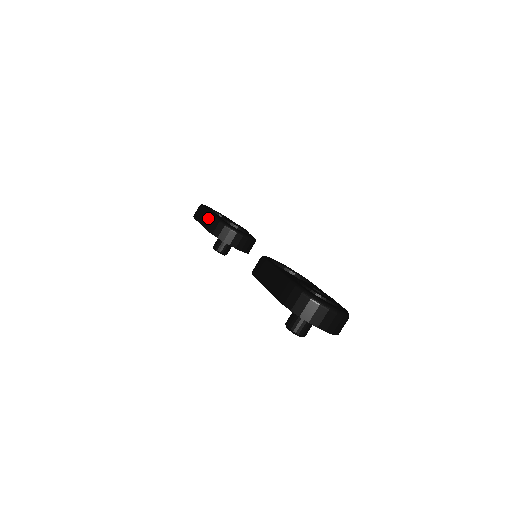
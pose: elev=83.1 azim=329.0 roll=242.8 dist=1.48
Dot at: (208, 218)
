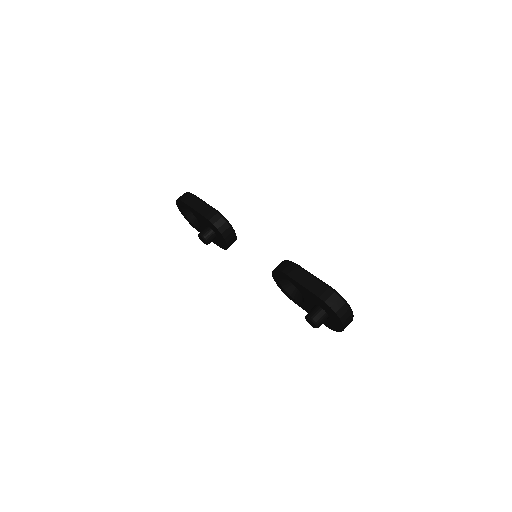
Dot at: (208, 209)
